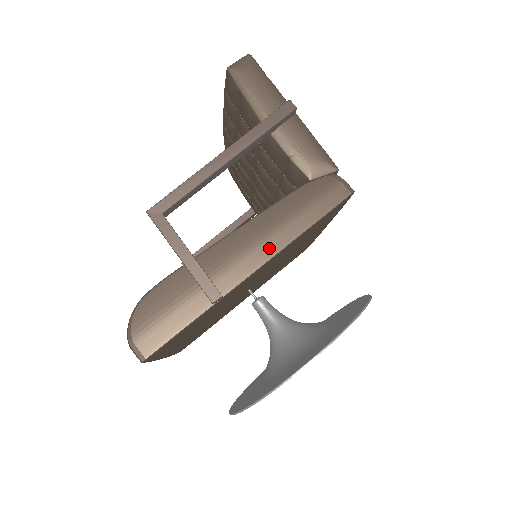
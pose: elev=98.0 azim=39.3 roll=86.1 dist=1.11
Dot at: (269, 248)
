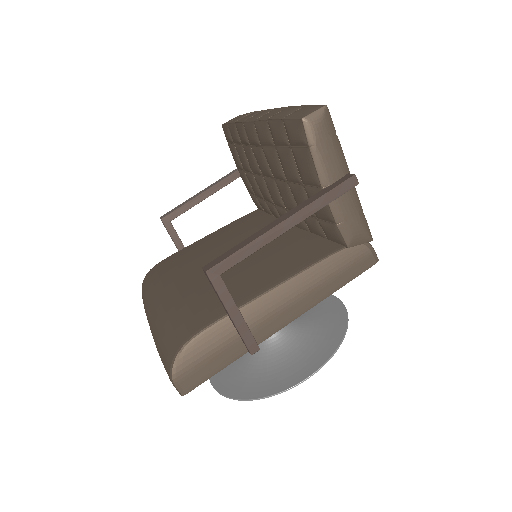
Dot at: (302, 306)
